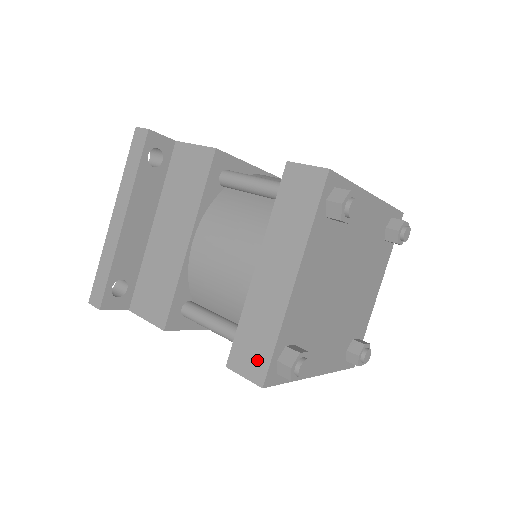
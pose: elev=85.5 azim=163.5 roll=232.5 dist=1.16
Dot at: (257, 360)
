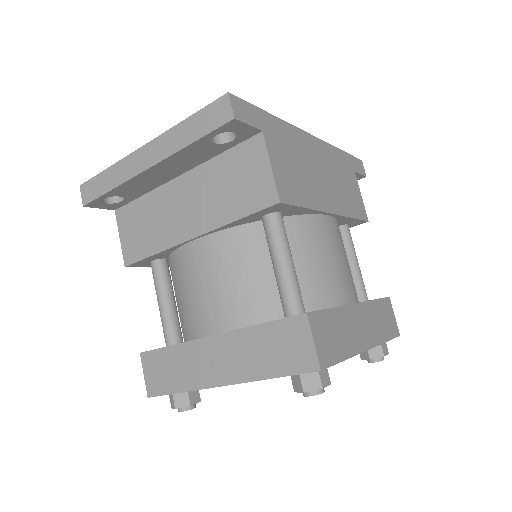
Dot at: (159, 381)
